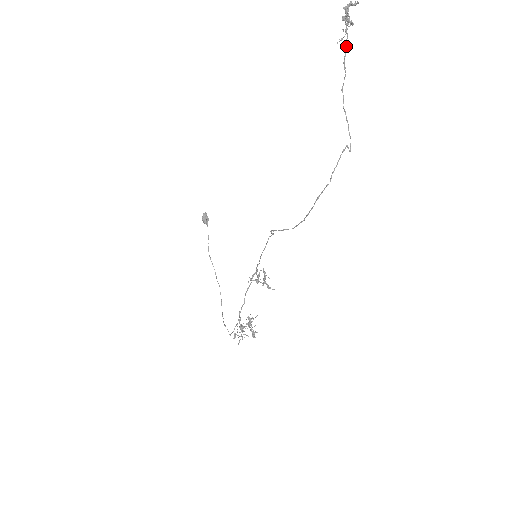
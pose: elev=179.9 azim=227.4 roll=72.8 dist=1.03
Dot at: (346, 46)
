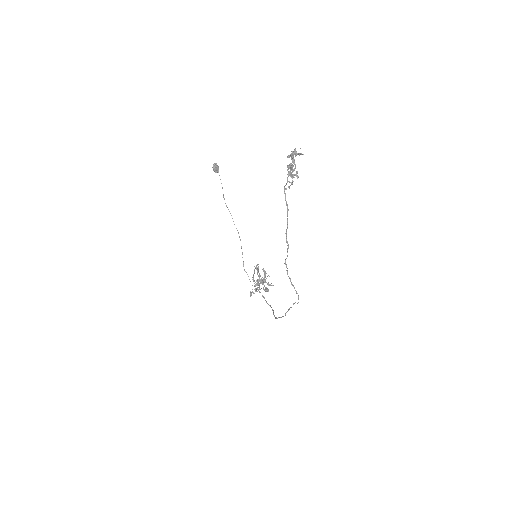
Dot at: (287, 221)
